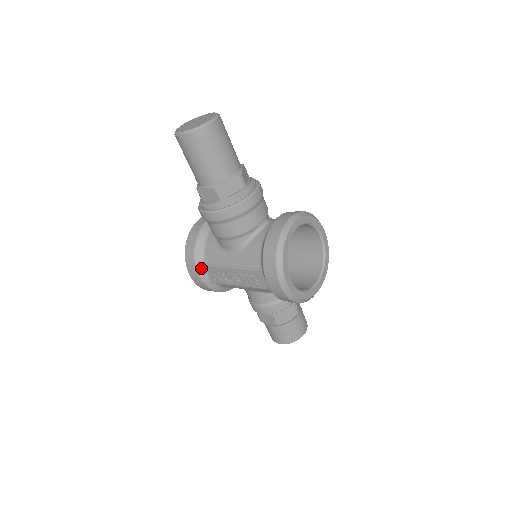
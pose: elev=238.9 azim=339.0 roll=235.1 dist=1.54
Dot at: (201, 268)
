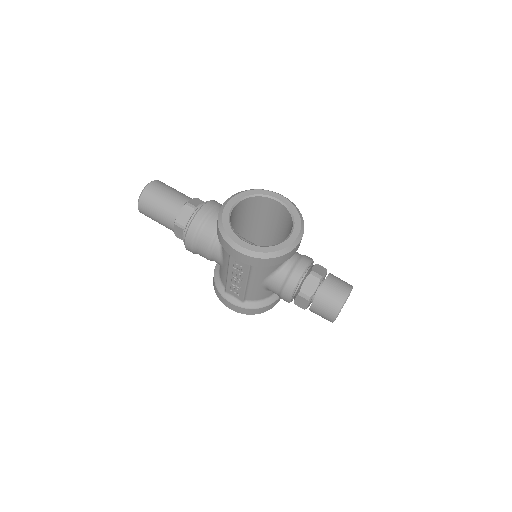
Dot at: (226, 295)
